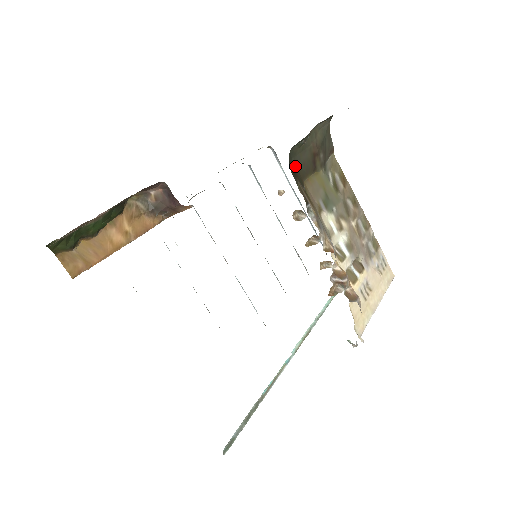
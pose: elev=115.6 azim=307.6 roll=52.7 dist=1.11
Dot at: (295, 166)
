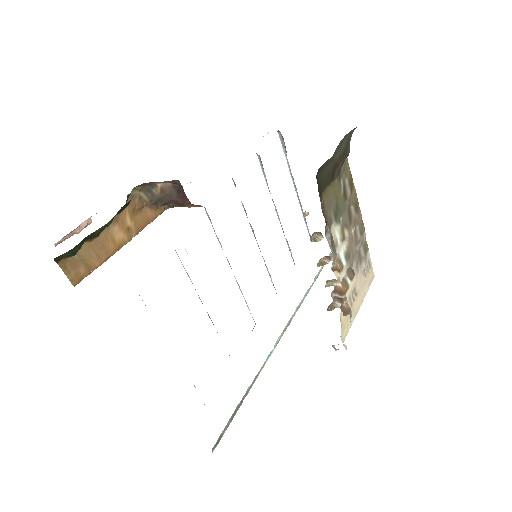
Dot at: (319, 181)
